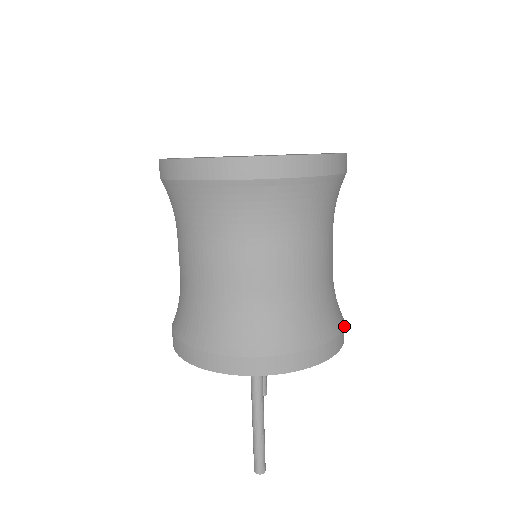
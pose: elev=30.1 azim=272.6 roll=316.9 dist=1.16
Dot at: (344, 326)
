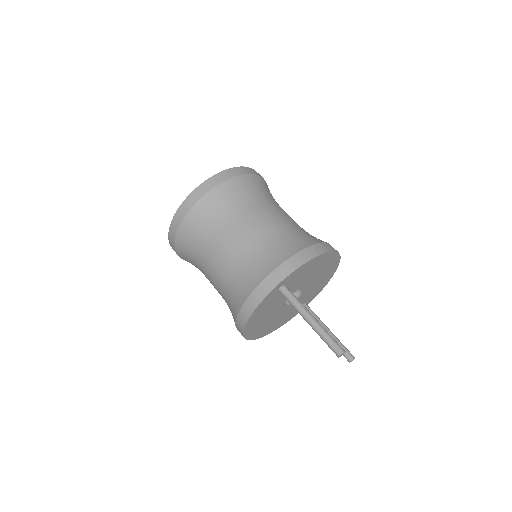
Dot at: (330, 245)
